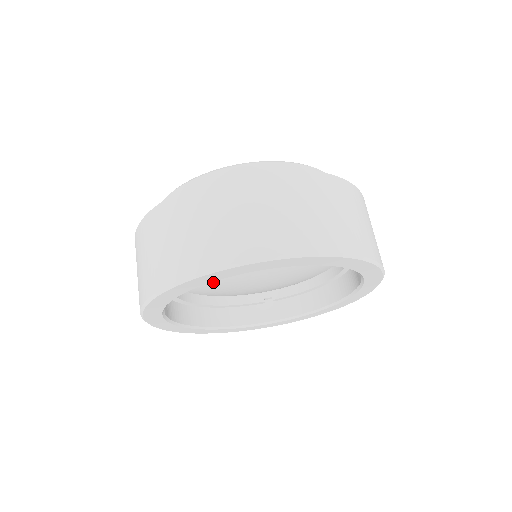
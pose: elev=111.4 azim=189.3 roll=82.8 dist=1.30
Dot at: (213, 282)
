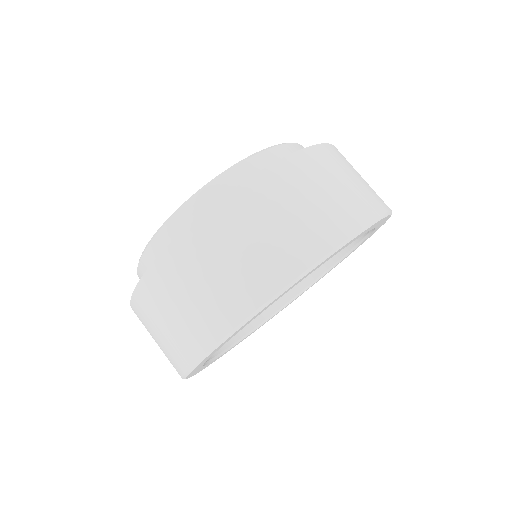
Dot at: occluded
